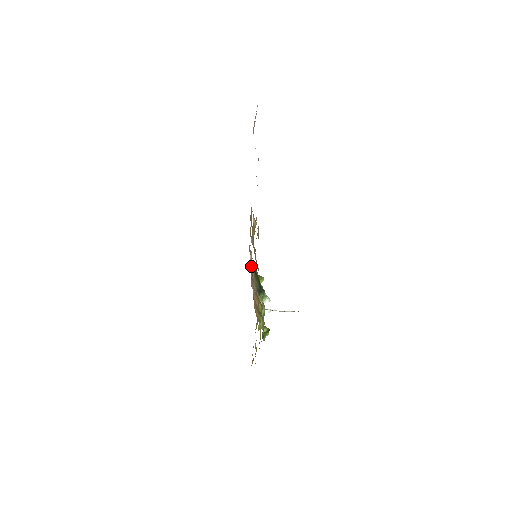
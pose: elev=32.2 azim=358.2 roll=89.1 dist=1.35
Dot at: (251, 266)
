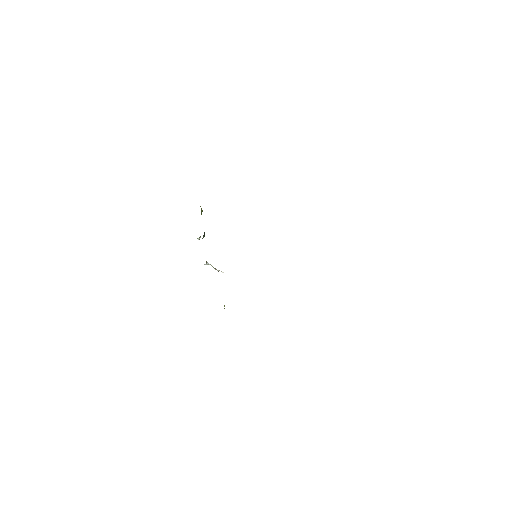
Dot at: occluded
